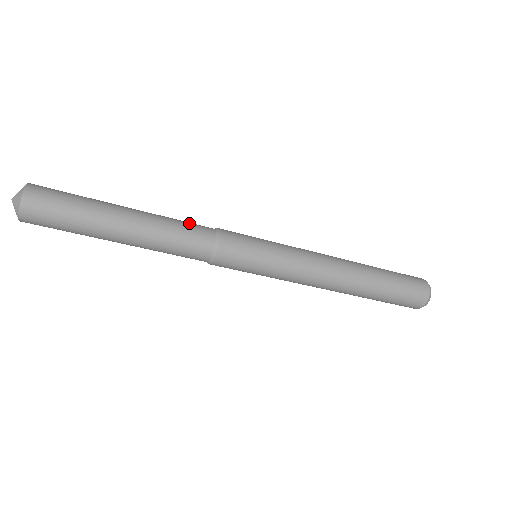
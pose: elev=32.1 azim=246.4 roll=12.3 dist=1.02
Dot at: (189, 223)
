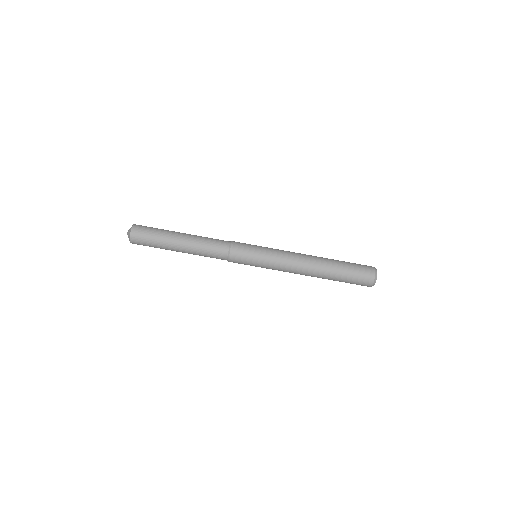
Dot at: (215, 239)
